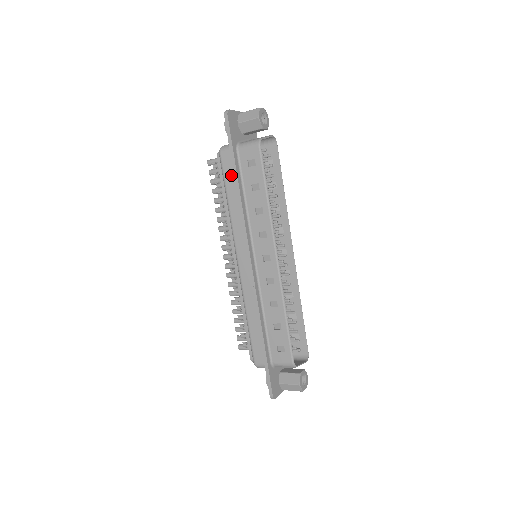
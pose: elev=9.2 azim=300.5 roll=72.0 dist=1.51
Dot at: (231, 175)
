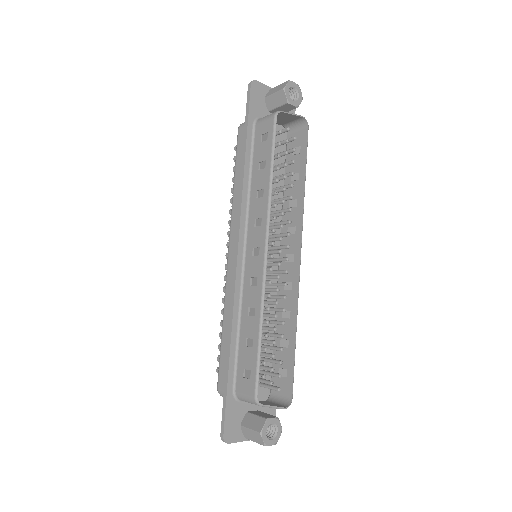
Dot at: (242, 152)
